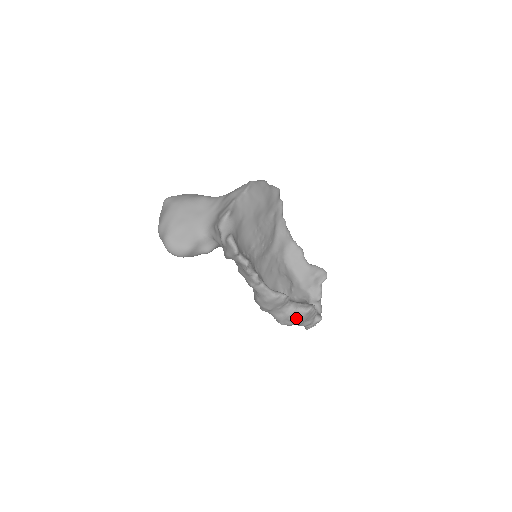
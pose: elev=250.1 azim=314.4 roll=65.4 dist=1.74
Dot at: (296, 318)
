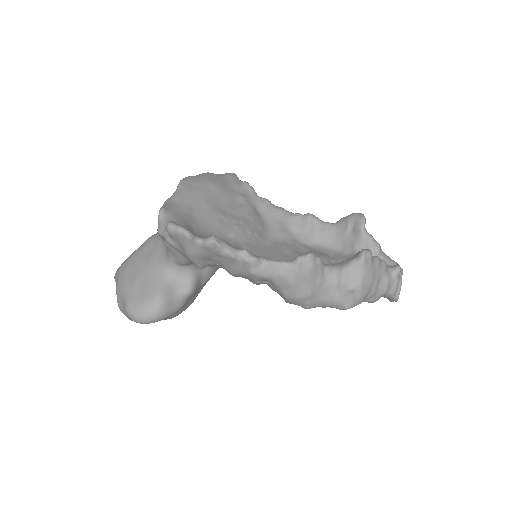
Dot at: (356, 281)
